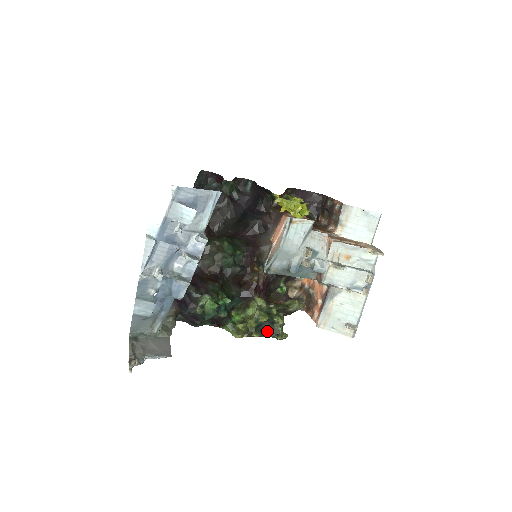
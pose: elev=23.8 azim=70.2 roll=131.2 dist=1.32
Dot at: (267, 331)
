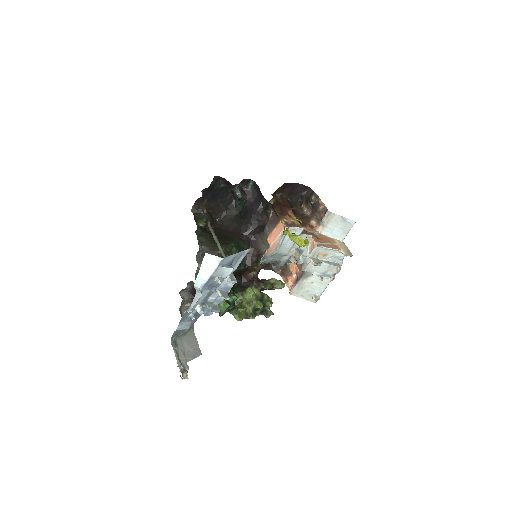
Dot at: (260, 312)
